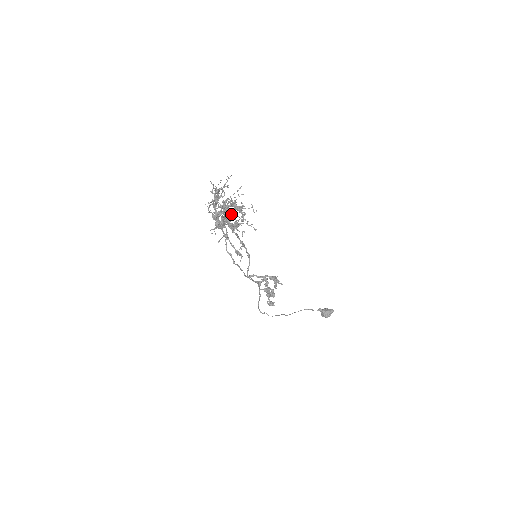
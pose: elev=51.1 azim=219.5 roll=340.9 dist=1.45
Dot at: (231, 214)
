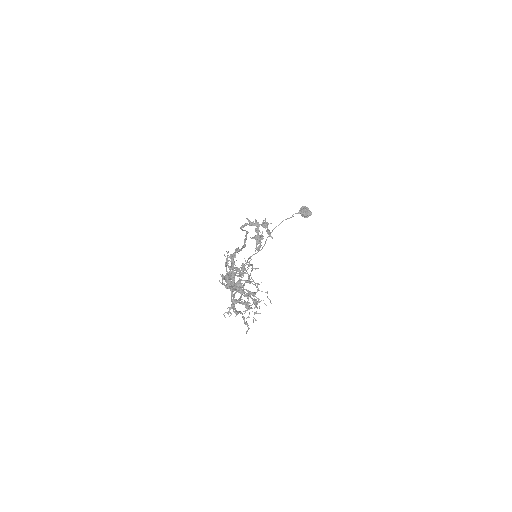
Dot at: (246, 305)
